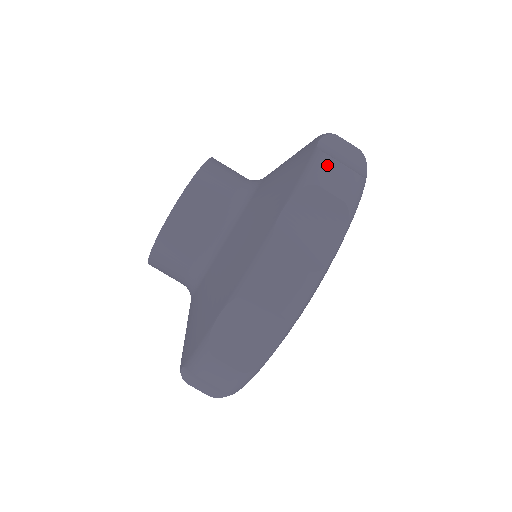
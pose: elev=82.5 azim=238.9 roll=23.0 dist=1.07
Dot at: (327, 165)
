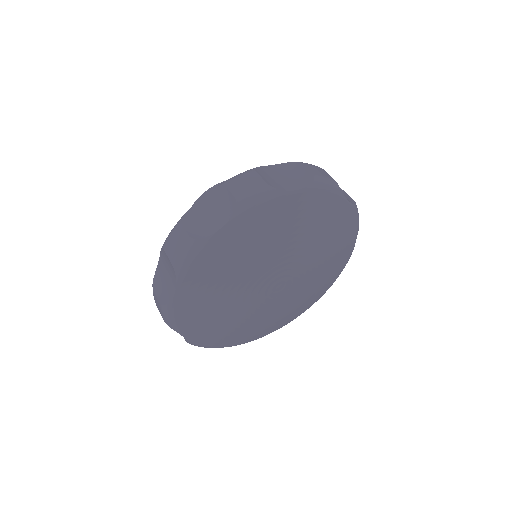
Dot at: occluded
